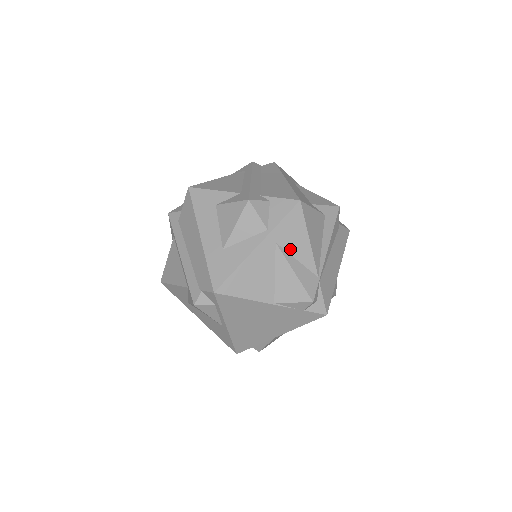
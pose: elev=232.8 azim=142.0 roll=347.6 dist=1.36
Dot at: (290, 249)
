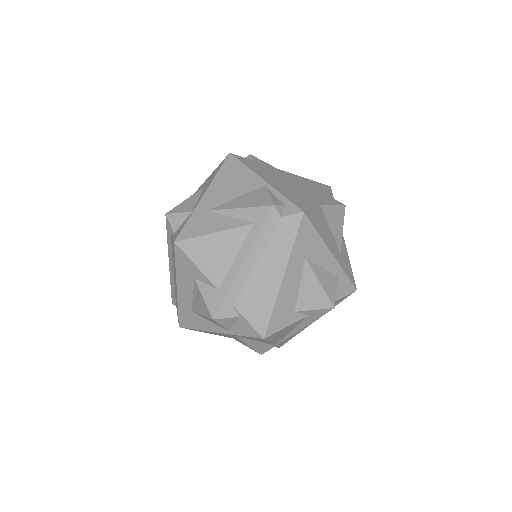
Dot at: (249, 339)
